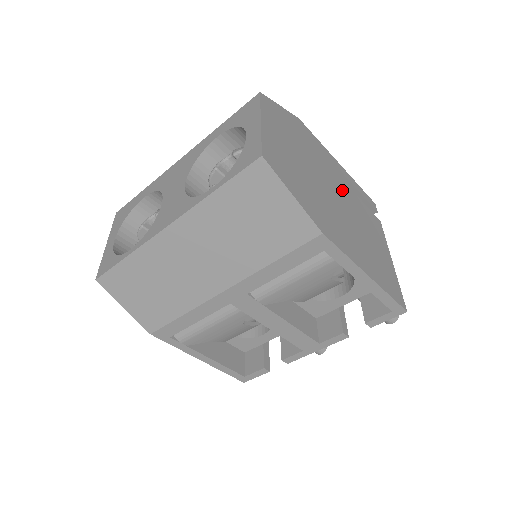
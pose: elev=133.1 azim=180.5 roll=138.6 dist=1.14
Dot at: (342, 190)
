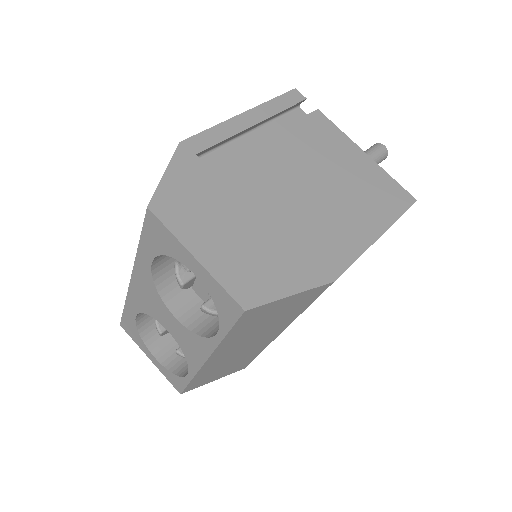
Dot at: (280, 158)
